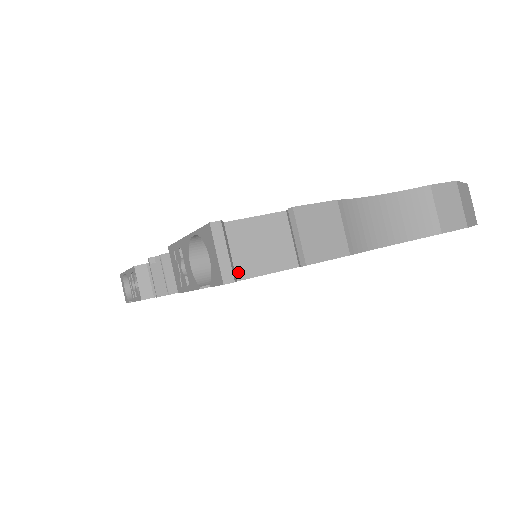
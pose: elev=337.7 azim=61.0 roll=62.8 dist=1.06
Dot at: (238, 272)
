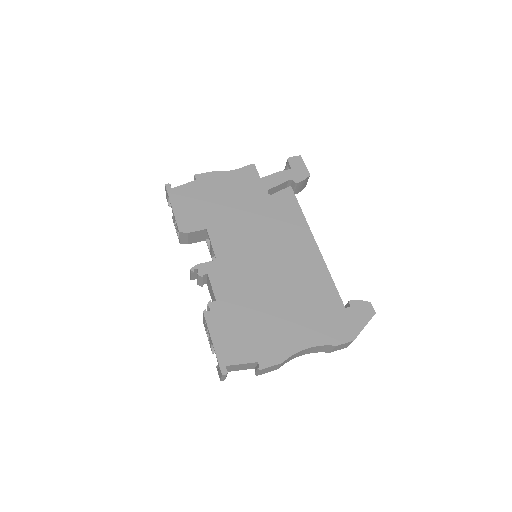
Dot at: (229, 371)
